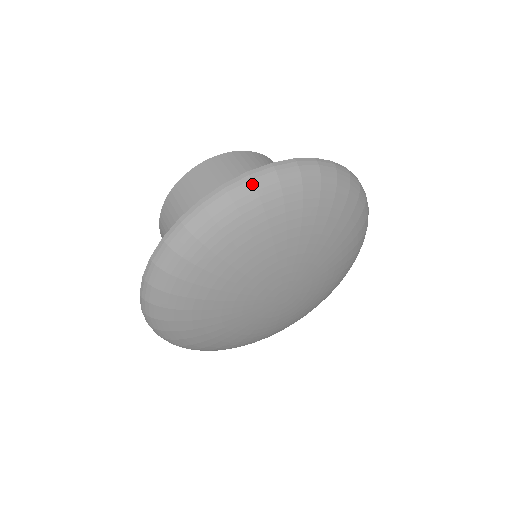
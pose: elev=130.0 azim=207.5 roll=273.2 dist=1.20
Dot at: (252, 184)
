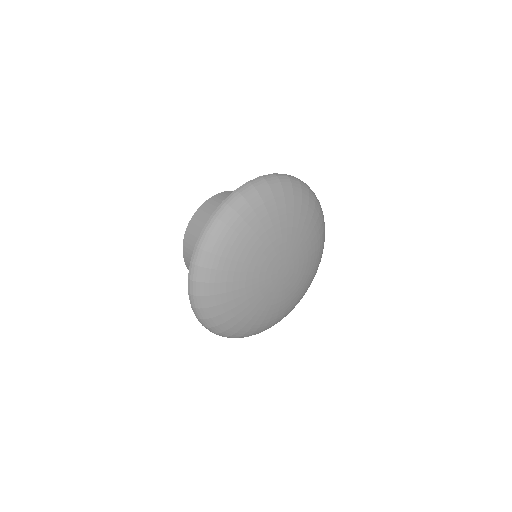
Dot at: (253, 187)
